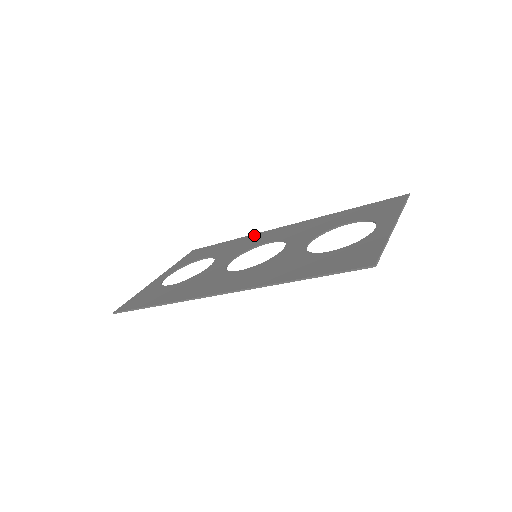
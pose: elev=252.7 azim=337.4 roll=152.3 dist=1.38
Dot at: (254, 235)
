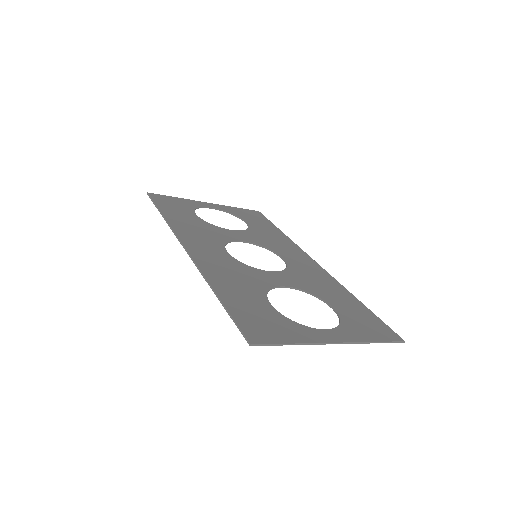
Dot at: (294, 244)
